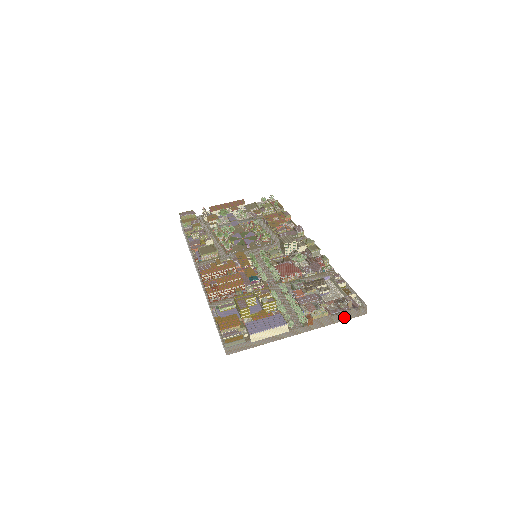
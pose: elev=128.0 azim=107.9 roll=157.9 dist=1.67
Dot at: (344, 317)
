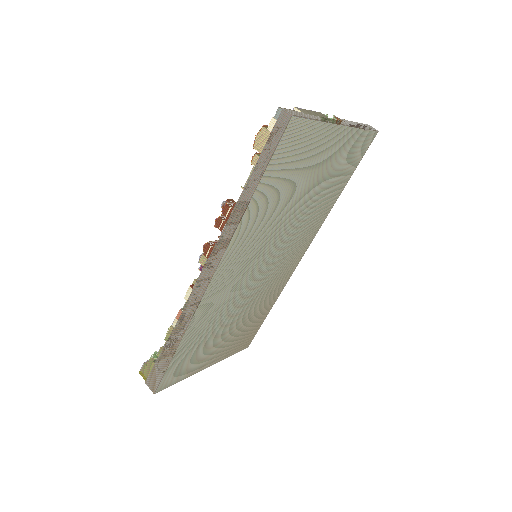
Dot at: (364, 127)
